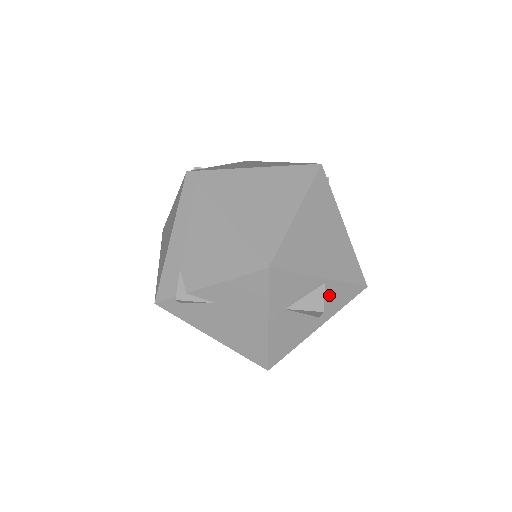
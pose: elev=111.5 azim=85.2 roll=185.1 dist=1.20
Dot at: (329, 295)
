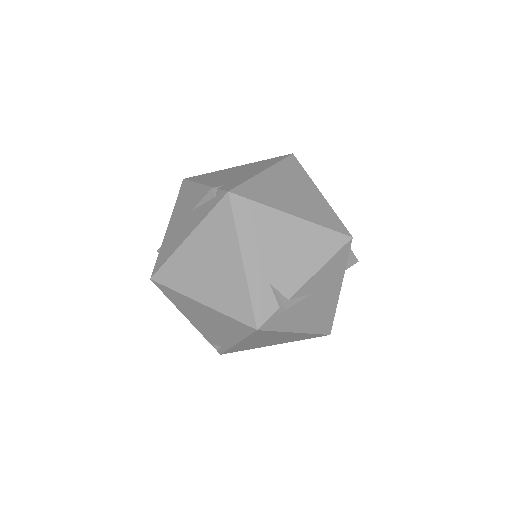
Dot at: occluded
